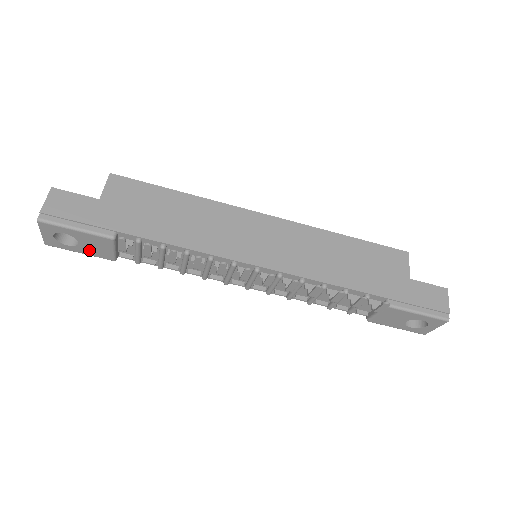
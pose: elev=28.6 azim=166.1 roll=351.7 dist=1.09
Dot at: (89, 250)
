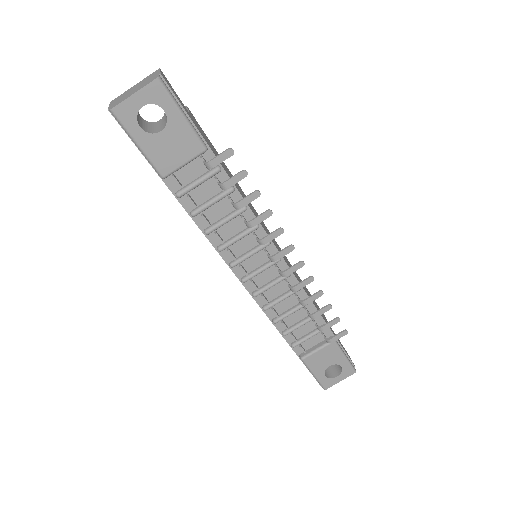
Dot at: (157, 148)
